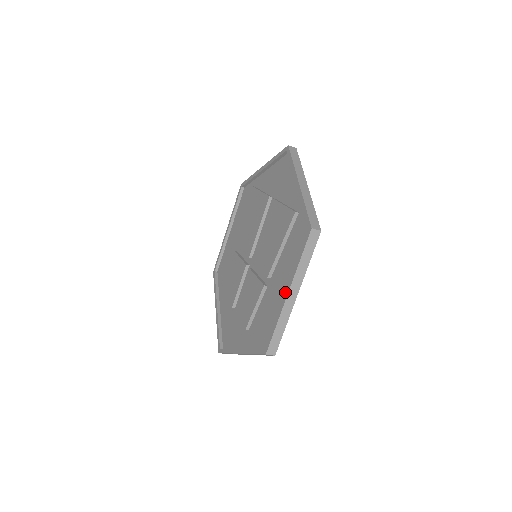
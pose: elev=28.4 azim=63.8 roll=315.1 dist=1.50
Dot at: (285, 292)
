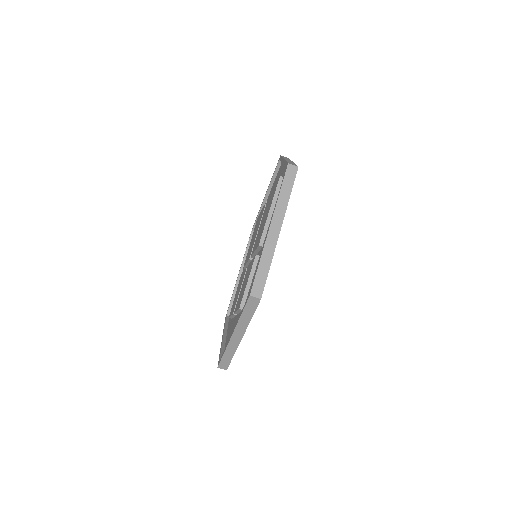
Dot at: (268, 229)
